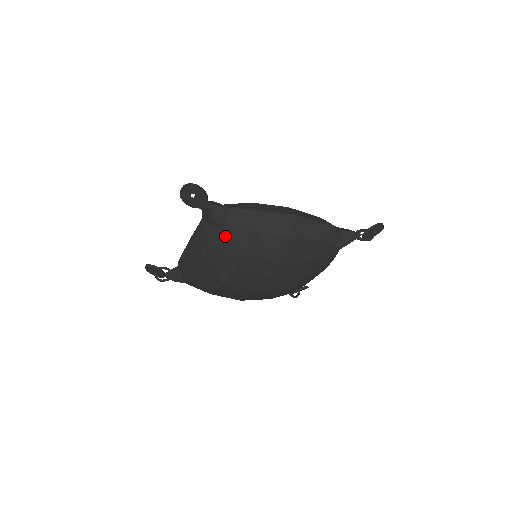
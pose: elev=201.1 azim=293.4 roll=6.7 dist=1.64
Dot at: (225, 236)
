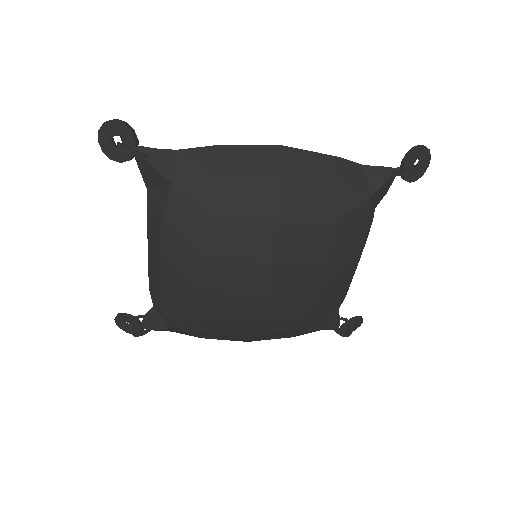
Dot at: (179, 196)
